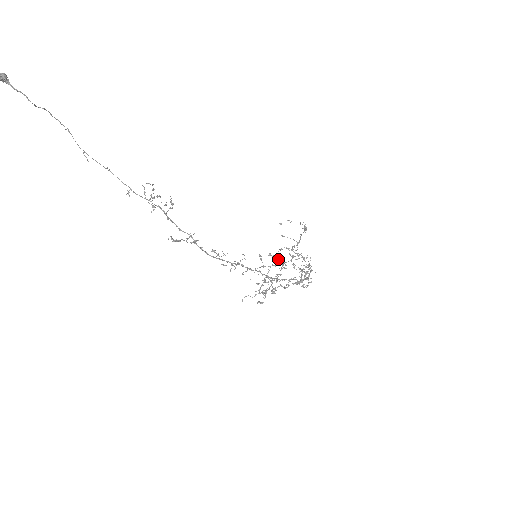
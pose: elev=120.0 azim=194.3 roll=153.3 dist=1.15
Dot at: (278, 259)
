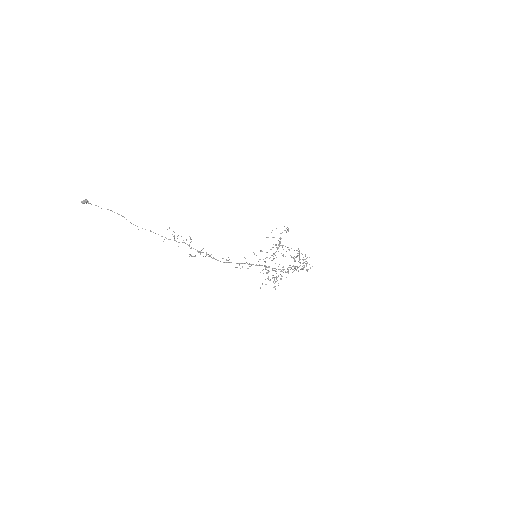
Dot at: (267, 252)
